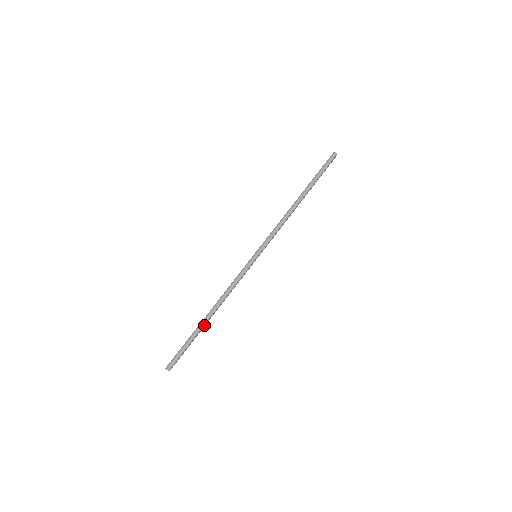
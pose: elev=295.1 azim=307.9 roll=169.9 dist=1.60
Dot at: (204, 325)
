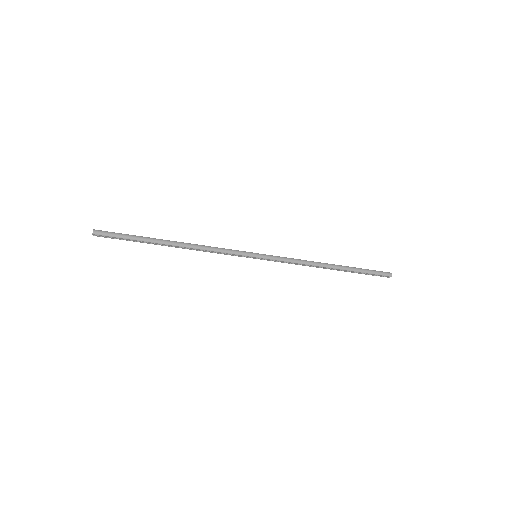
Dot at: (160, 244)
